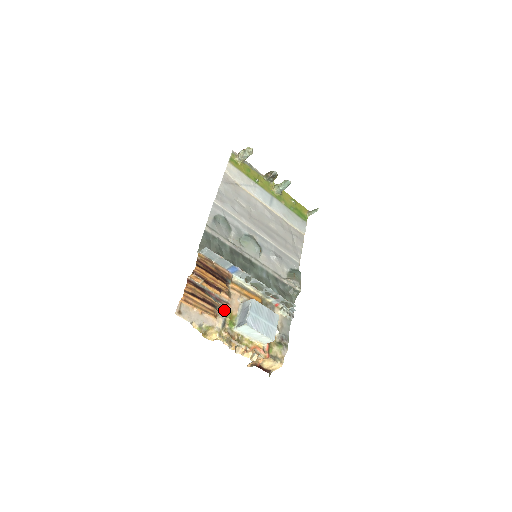
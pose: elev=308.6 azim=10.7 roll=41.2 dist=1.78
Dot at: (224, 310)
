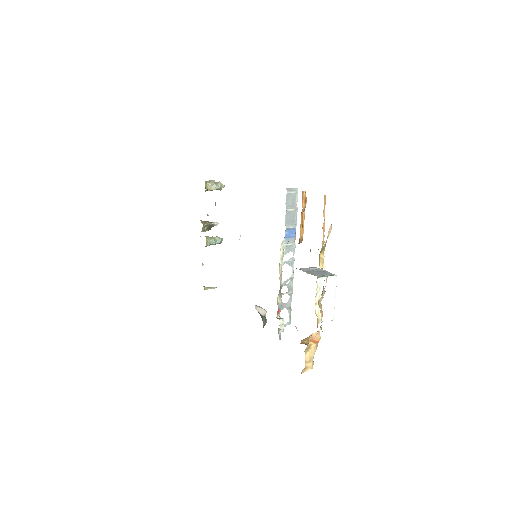
Dot at: occluded
